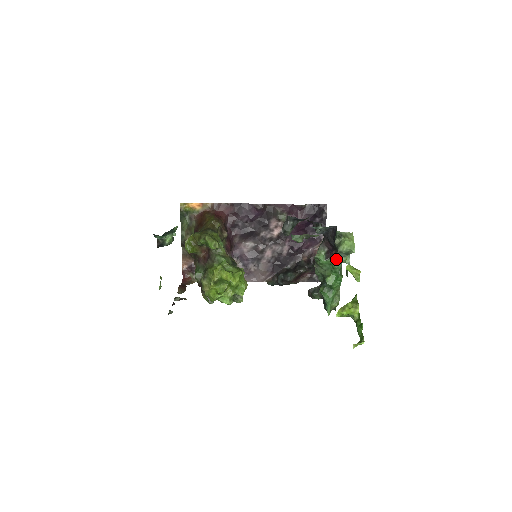
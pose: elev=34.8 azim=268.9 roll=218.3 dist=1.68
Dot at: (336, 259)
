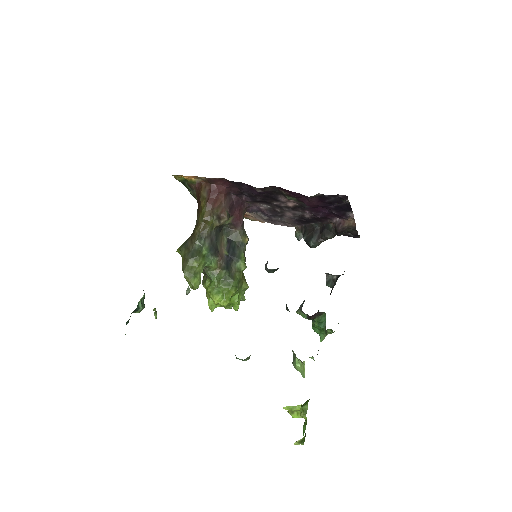
Dot at: (319, 320)
